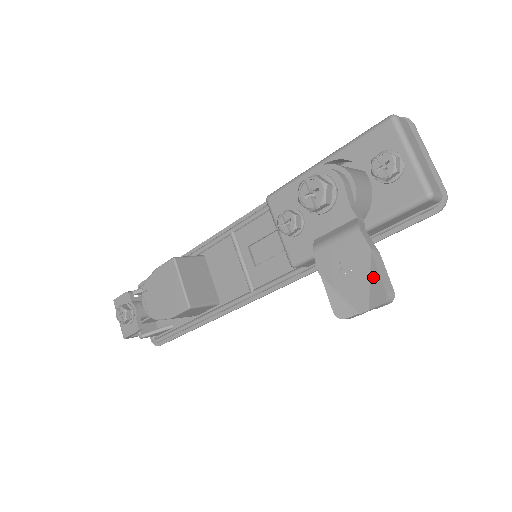
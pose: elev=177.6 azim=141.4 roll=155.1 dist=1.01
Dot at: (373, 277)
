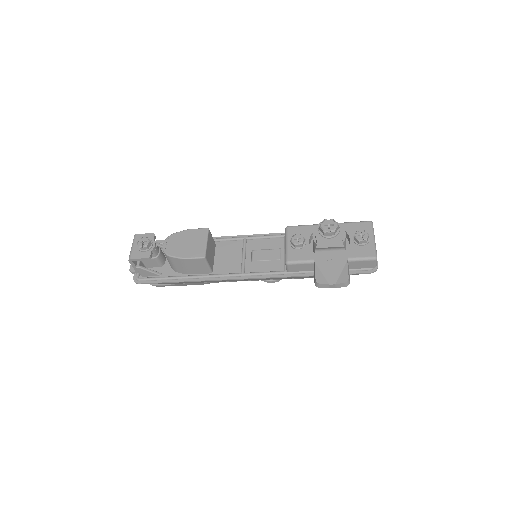
Dot at: (344, 271)
